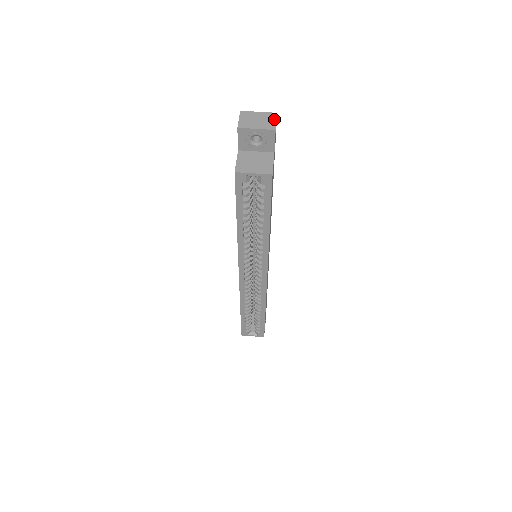
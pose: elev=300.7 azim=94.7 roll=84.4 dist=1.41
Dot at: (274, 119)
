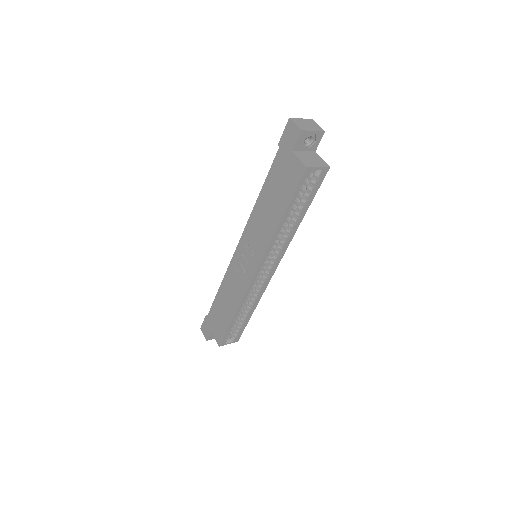
Dot at: (316, 124)
